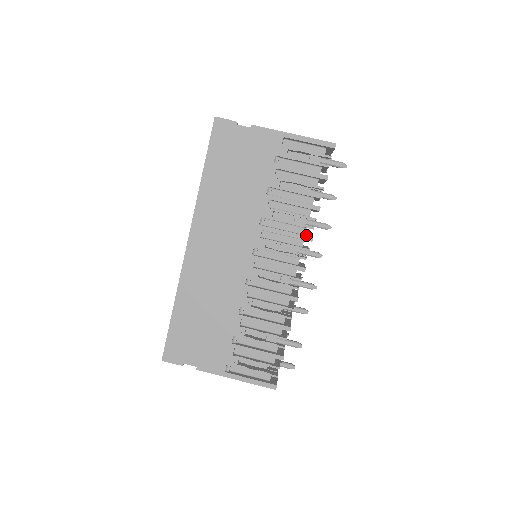
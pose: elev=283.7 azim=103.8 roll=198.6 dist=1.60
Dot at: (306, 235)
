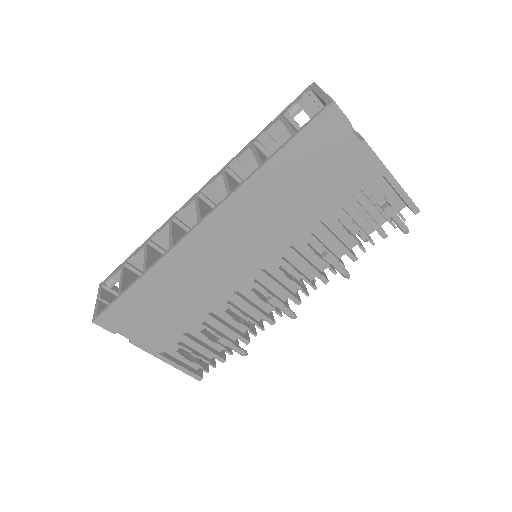
Dot at: occluded
